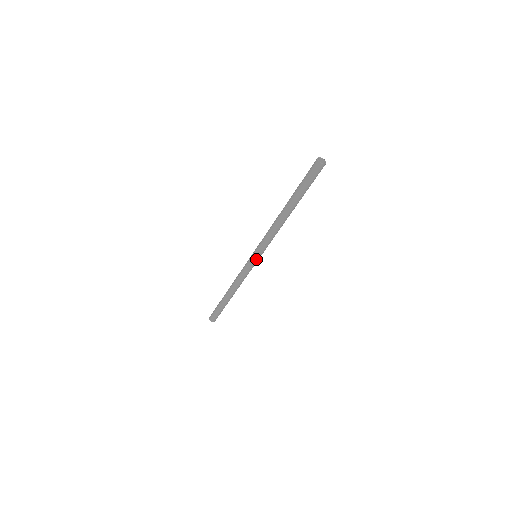
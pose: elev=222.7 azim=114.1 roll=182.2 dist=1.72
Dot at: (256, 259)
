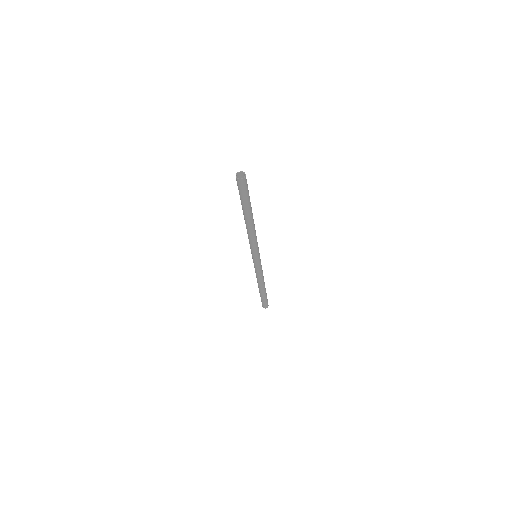
Dot at: (256, 259)
